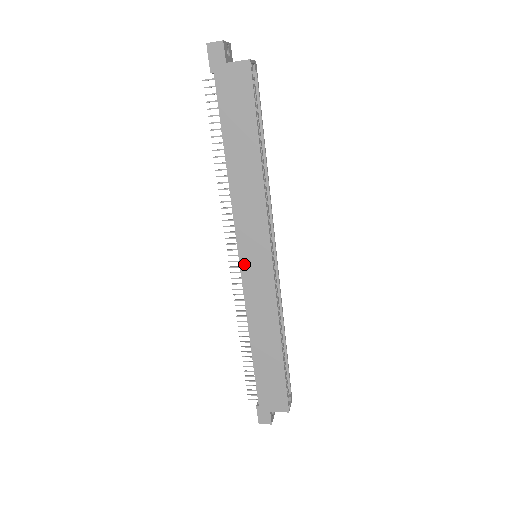
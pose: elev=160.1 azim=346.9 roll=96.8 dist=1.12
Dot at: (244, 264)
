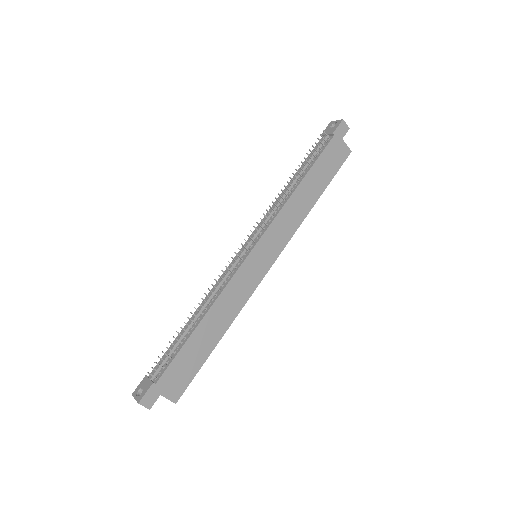
Dot at: (253, 255)
